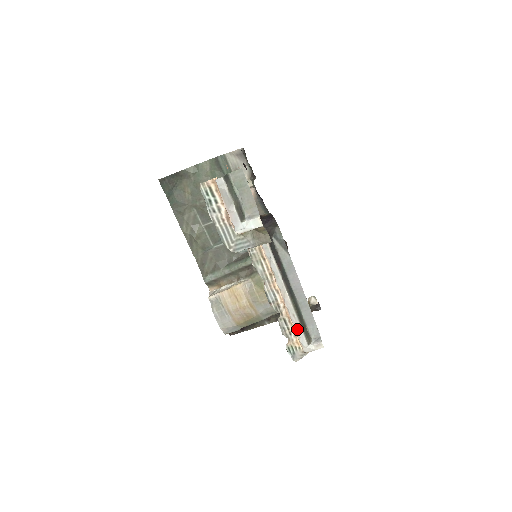
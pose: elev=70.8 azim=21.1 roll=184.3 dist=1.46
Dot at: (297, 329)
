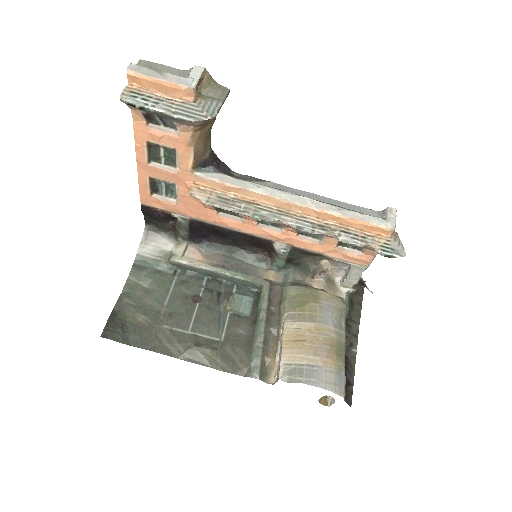
Dot at: (359, 217)
